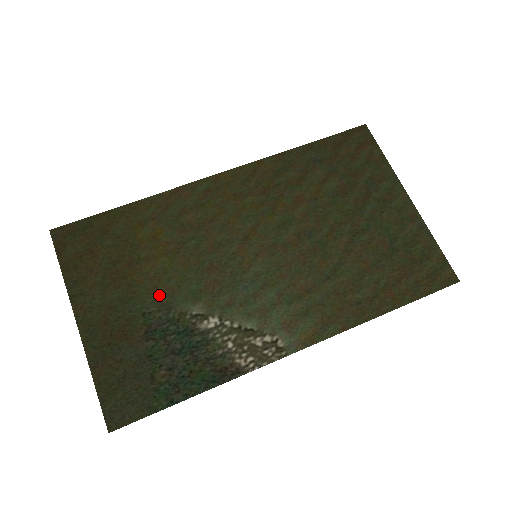
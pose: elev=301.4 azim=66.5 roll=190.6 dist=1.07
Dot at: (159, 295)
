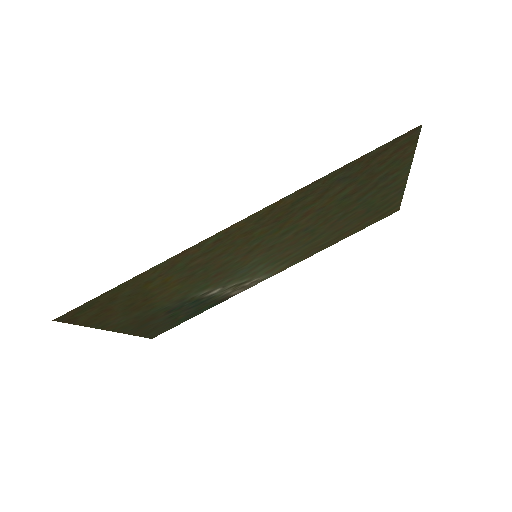
Dot at: (174, 300)
